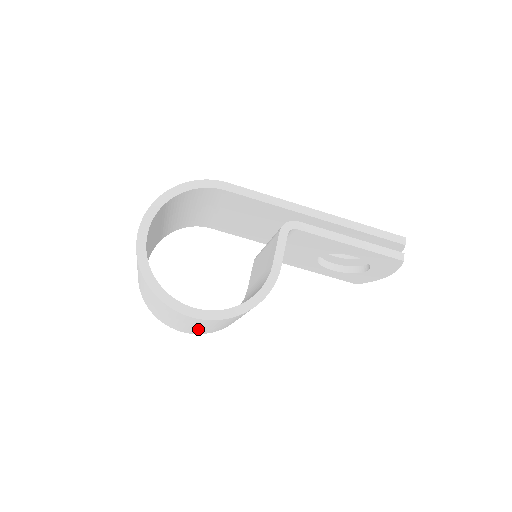
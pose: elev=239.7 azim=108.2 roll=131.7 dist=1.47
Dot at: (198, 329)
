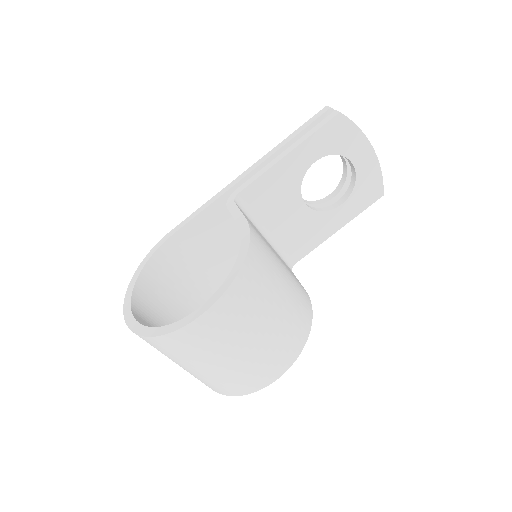
Dot at: (261, 349)
